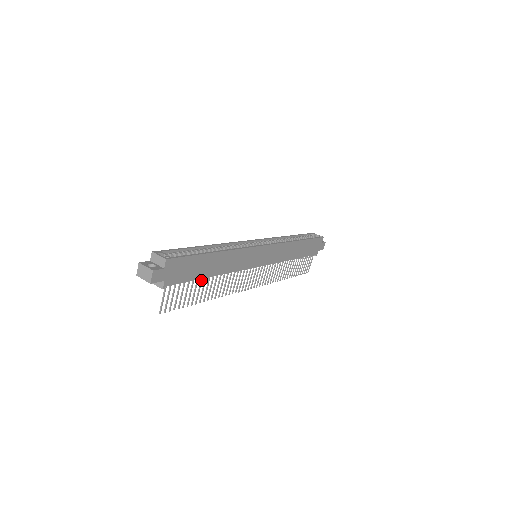
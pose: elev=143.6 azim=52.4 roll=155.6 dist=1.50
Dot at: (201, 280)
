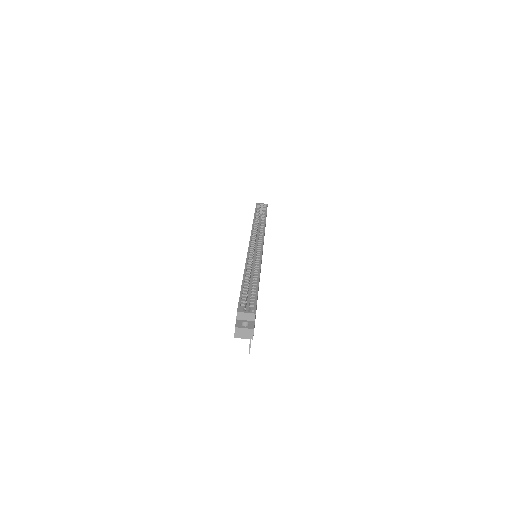
Dot at: occluded
